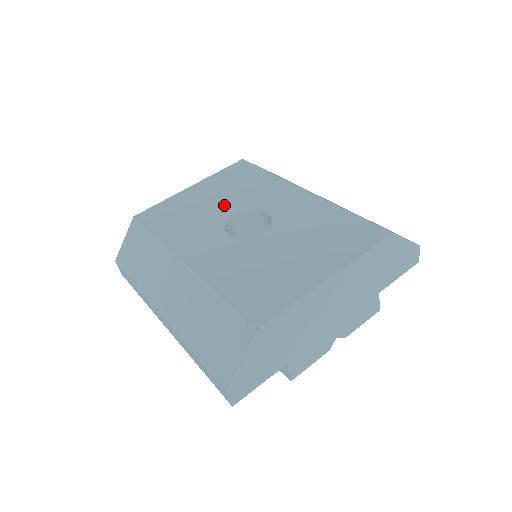
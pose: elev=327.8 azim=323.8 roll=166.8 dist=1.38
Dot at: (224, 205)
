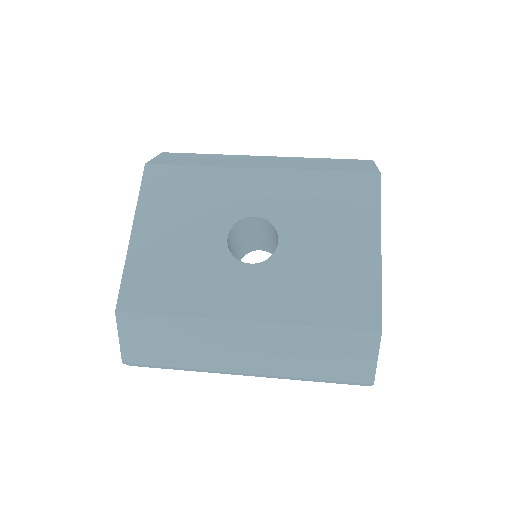
Dot at: (202, 234)
